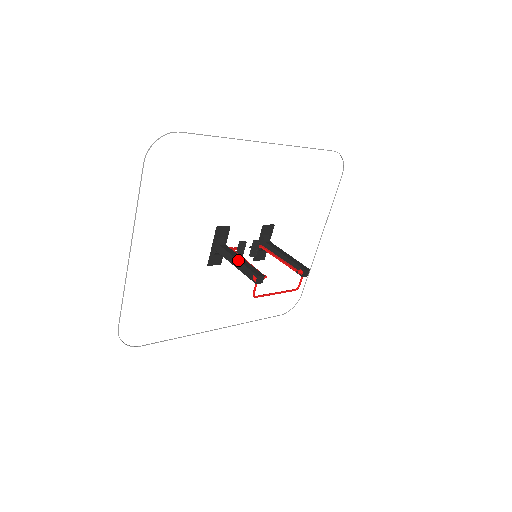
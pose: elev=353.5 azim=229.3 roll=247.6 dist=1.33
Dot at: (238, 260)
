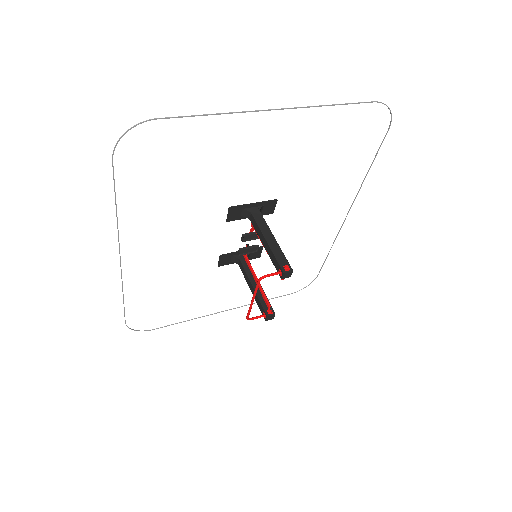
Dot at: occluded
